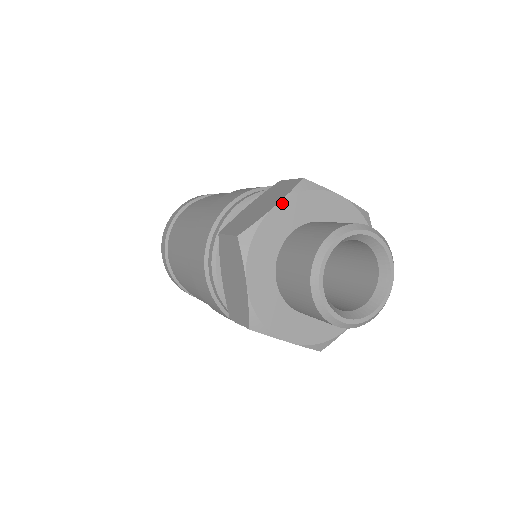
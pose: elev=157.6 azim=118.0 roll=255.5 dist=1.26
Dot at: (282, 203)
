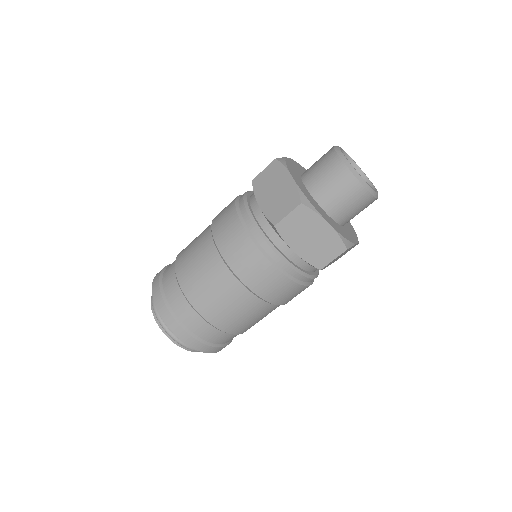
Dot at: (292, 160)
